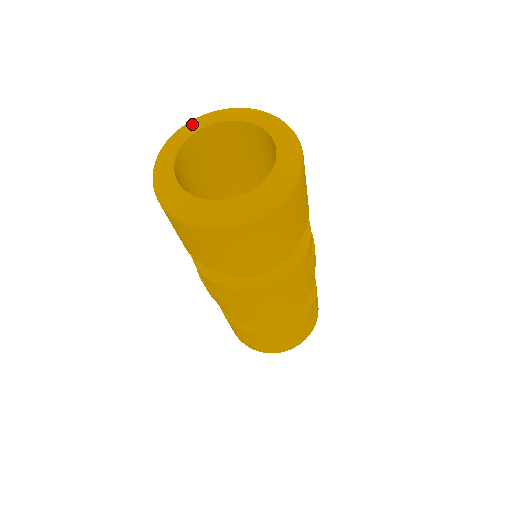
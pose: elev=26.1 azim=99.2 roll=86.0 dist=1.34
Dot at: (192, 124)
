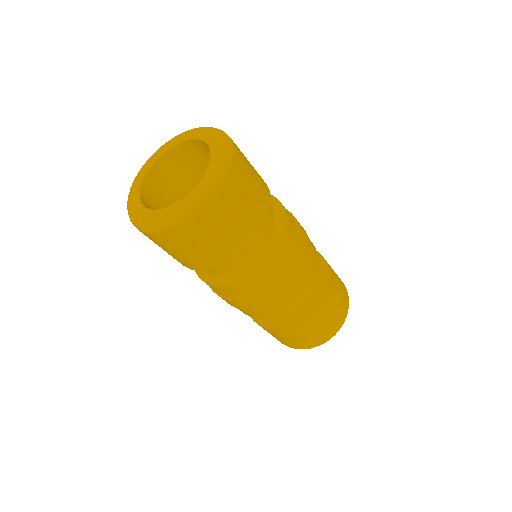
Dot at: (185, 134)
